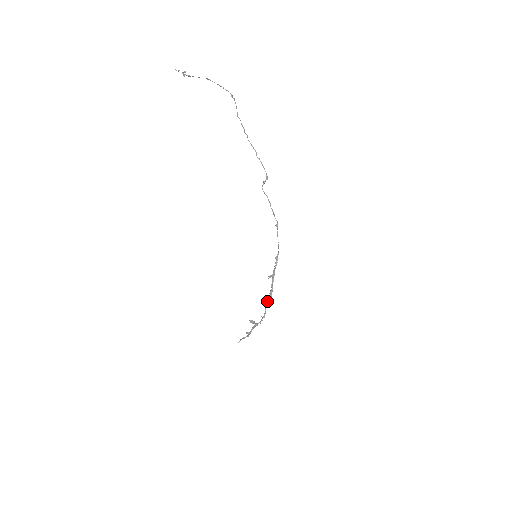
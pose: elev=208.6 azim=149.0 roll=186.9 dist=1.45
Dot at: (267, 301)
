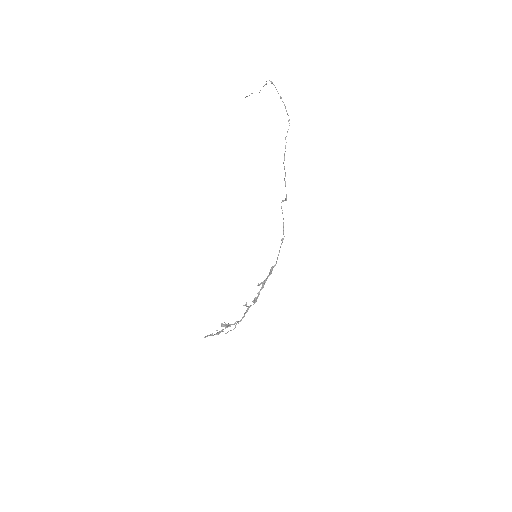
Dot at: (249, 306)
